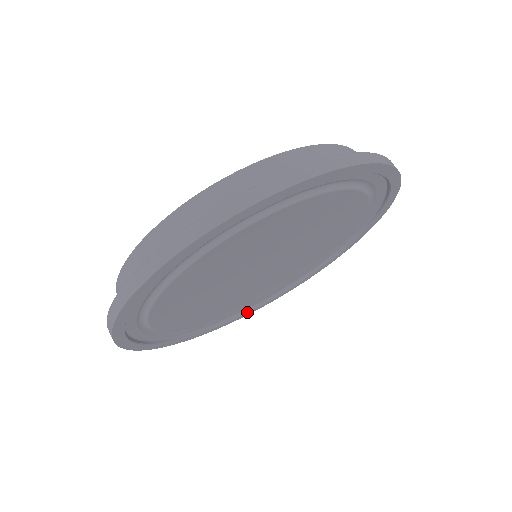
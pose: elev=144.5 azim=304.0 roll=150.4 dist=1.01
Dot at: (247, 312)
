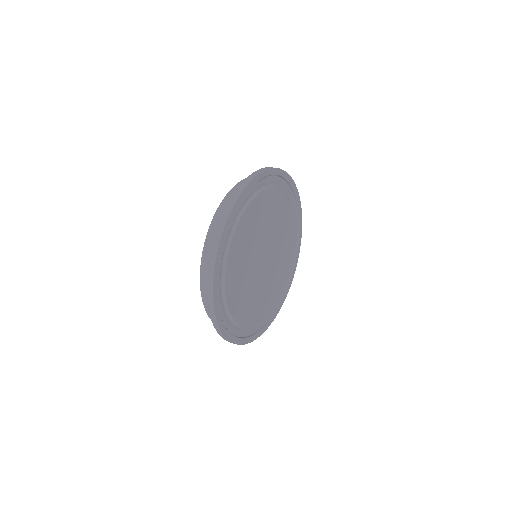
Dot at: (282, 300)
